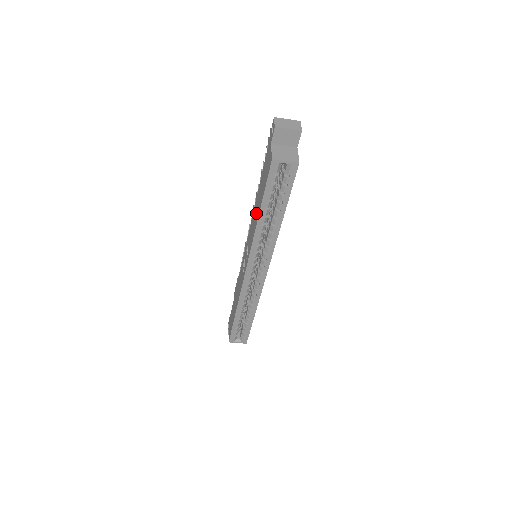
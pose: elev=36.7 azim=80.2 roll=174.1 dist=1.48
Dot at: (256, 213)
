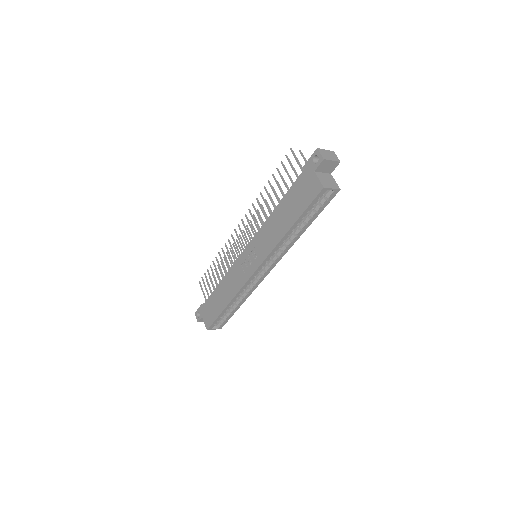
Dot at: (280, 224)
